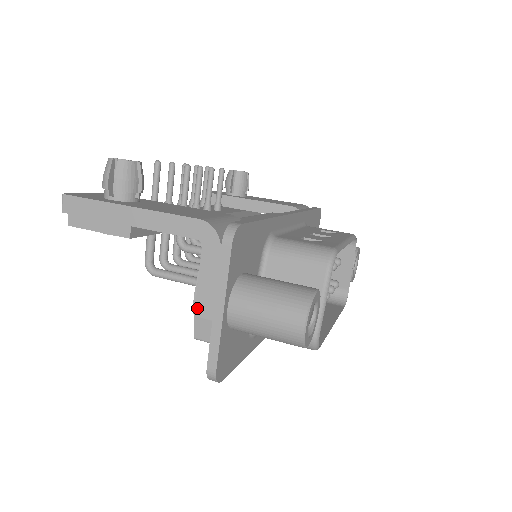
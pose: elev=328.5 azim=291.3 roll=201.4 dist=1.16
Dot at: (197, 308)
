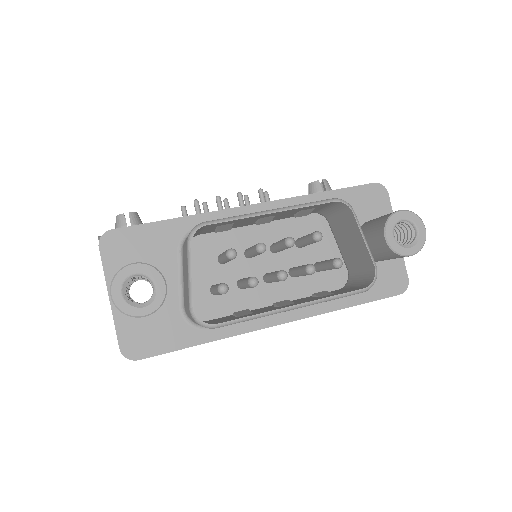
Dot at: occluded
